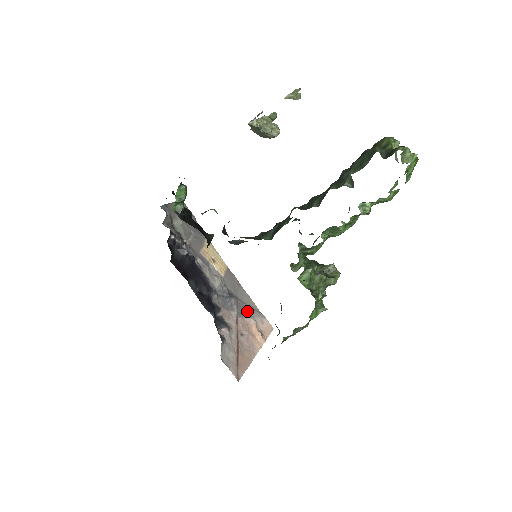
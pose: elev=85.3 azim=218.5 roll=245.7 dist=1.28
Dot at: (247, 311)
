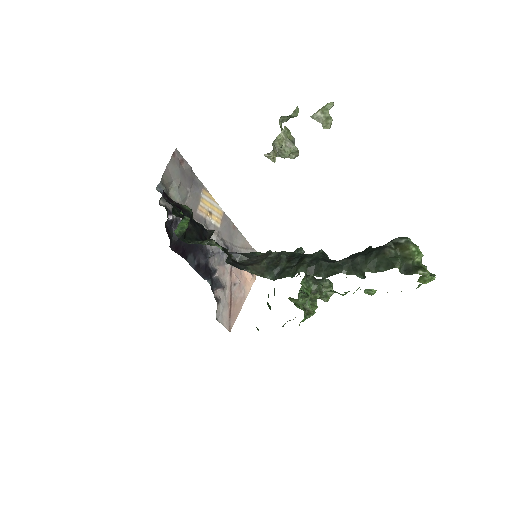
Dot at: occluded
